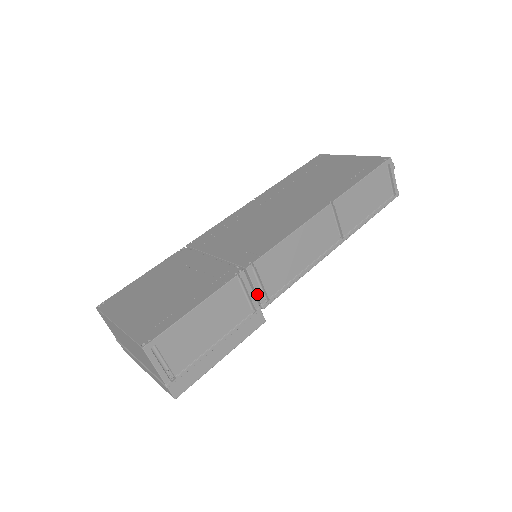
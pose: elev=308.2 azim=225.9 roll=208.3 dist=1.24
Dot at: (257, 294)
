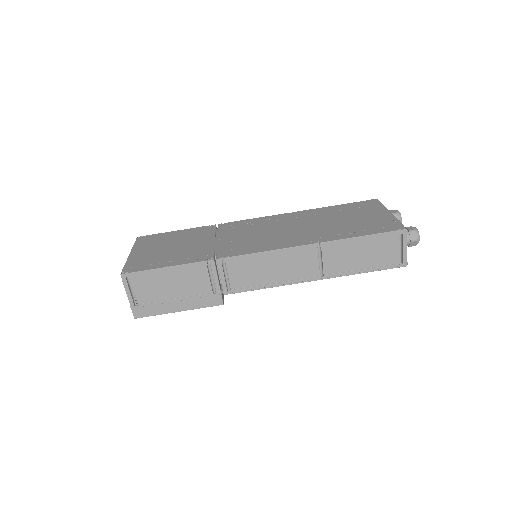
Dot at: (221, 282)
